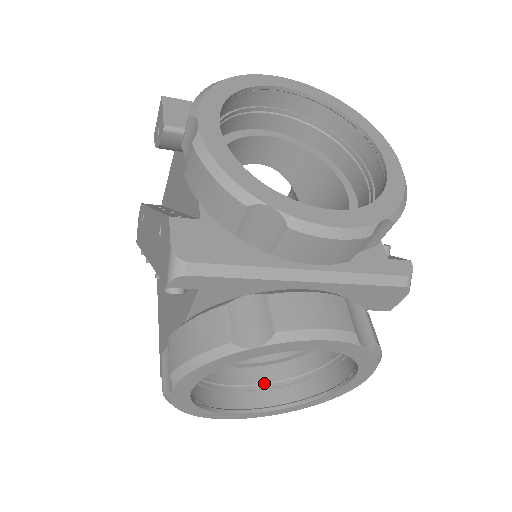
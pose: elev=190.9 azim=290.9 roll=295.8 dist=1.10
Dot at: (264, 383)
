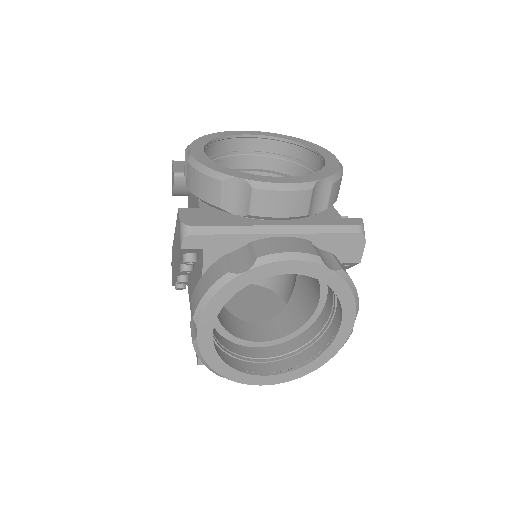
Dot at: (281, 355)
